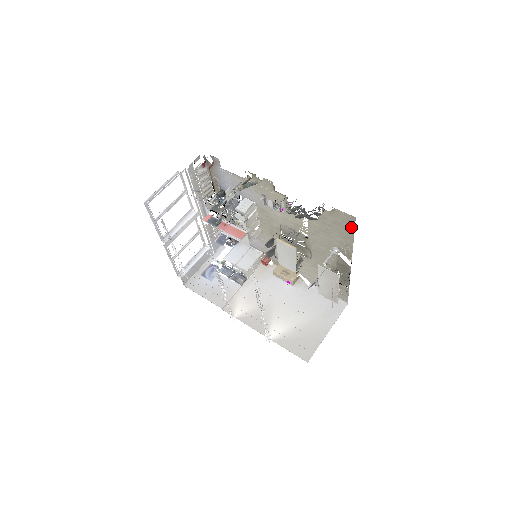
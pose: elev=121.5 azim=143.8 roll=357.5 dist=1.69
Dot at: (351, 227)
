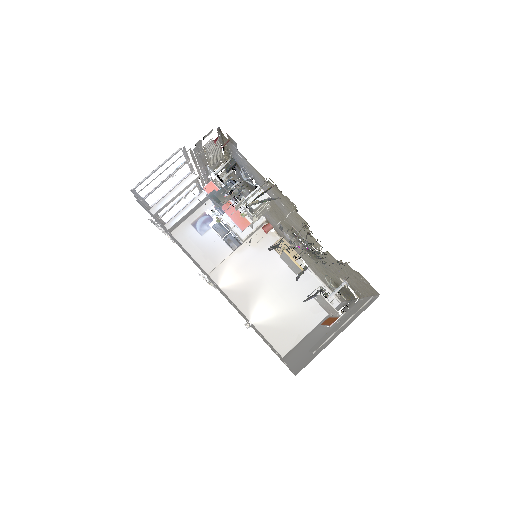
Dot at: (371, 292)
